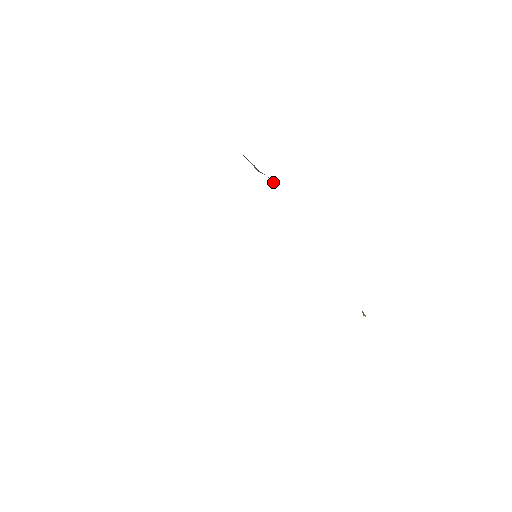
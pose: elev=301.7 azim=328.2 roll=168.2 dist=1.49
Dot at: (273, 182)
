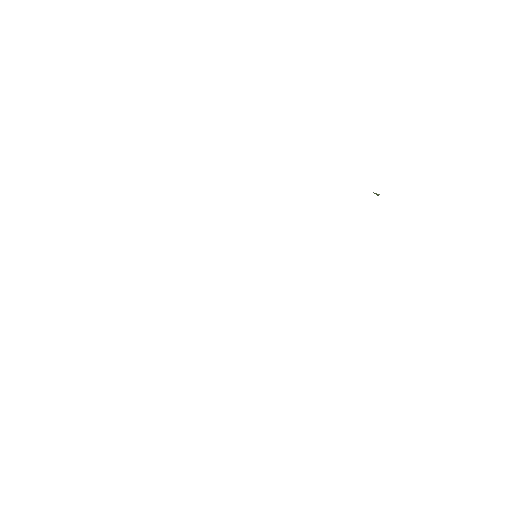
Dot at: occluded
